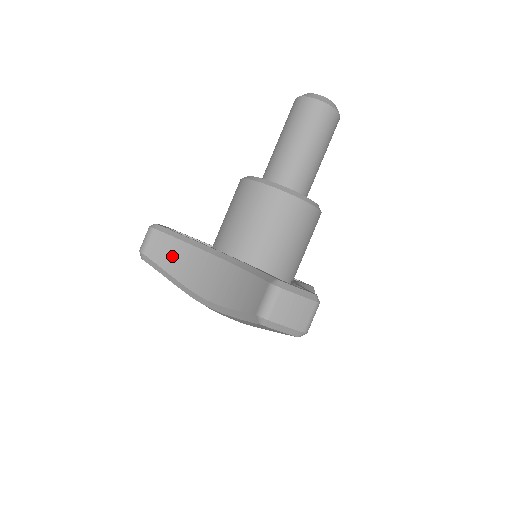
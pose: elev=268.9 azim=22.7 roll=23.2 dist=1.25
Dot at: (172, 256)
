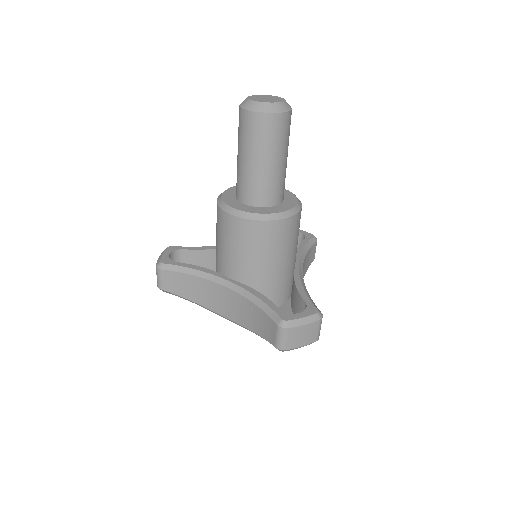
Dot at: (187, 287)
